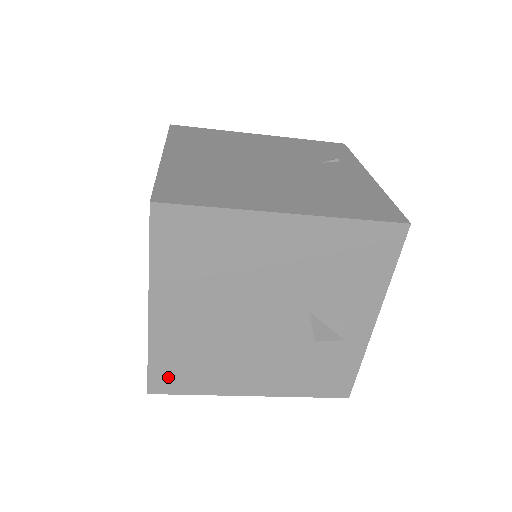
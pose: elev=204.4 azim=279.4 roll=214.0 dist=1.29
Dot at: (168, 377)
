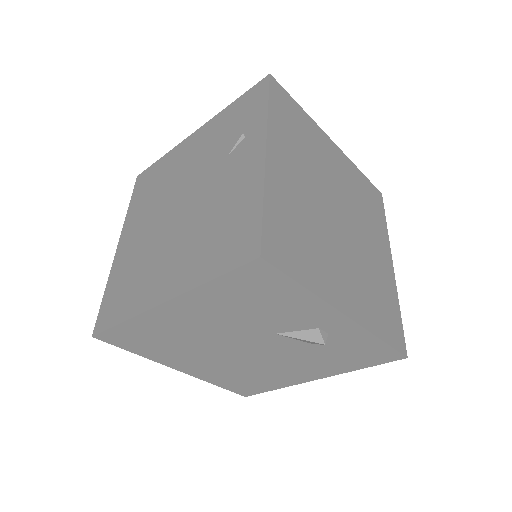
Dot at: (243, 388)
